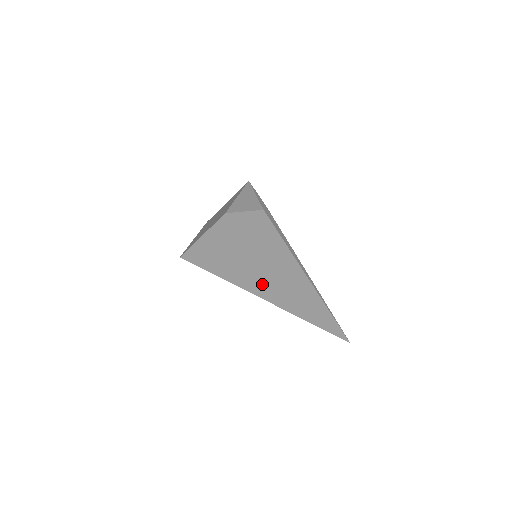
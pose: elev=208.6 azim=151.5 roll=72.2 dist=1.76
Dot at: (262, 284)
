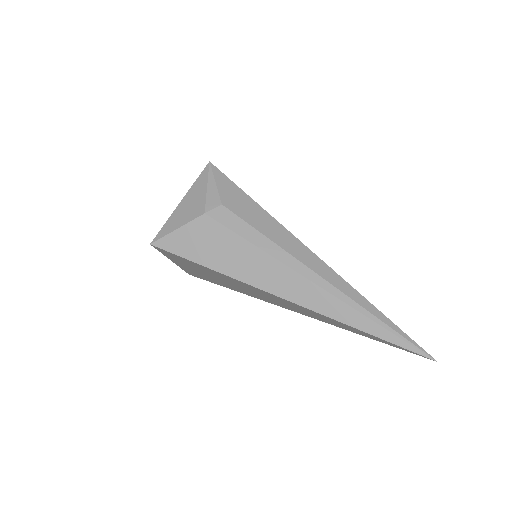
Dot at: (263, 297)
